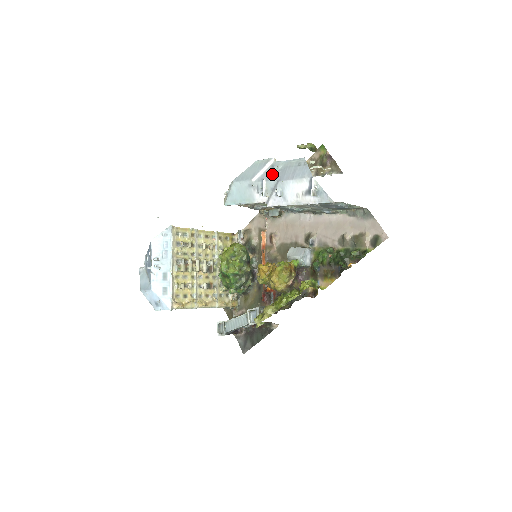
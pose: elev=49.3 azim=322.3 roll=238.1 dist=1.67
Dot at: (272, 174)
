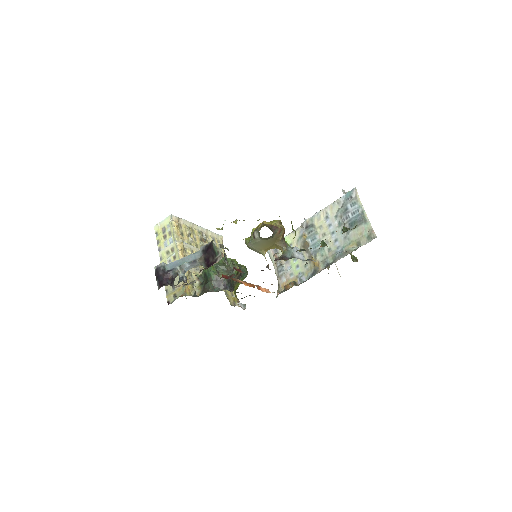
Dot at: occluded
